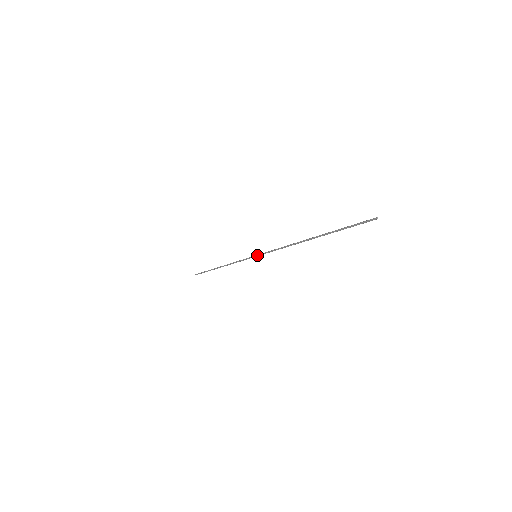
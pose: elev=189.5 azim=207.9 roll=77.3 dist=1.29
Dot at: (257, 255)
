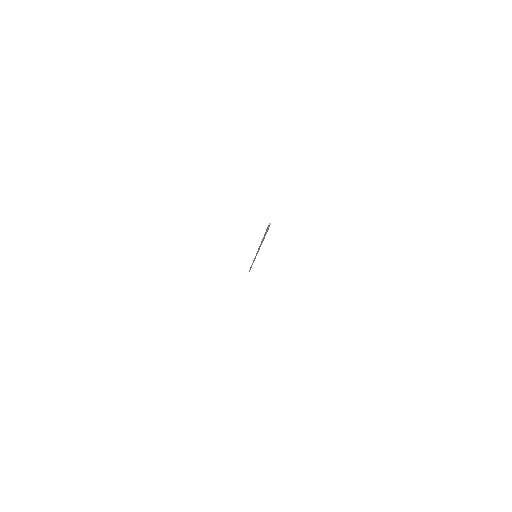
Dot at: occluded
